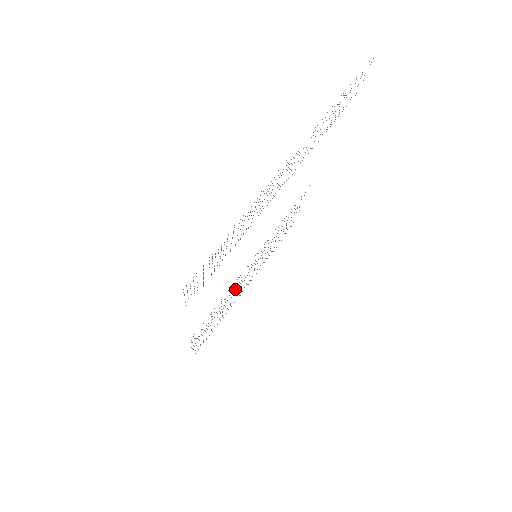
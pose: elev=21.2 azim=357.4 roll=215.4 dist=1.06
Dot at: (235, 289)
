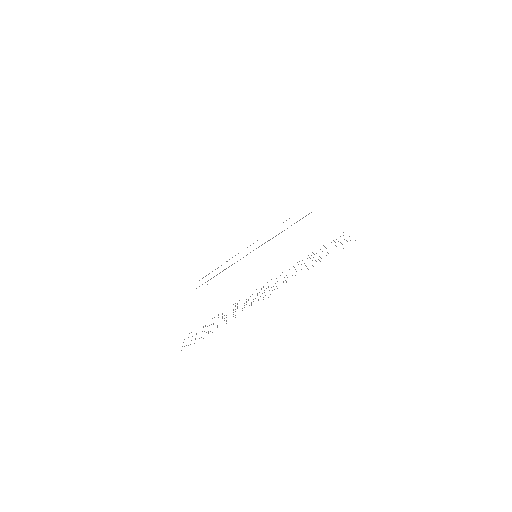
Dot at: occluded
